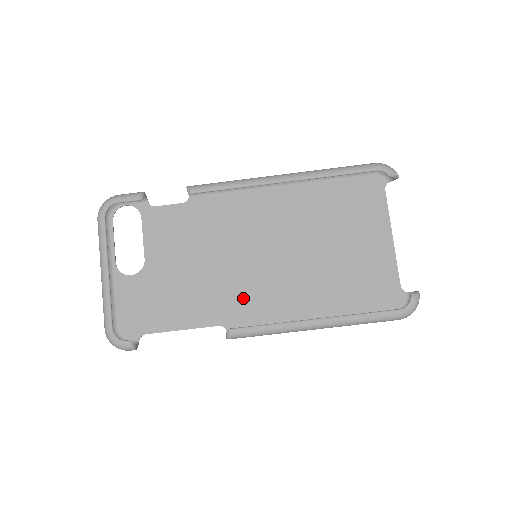
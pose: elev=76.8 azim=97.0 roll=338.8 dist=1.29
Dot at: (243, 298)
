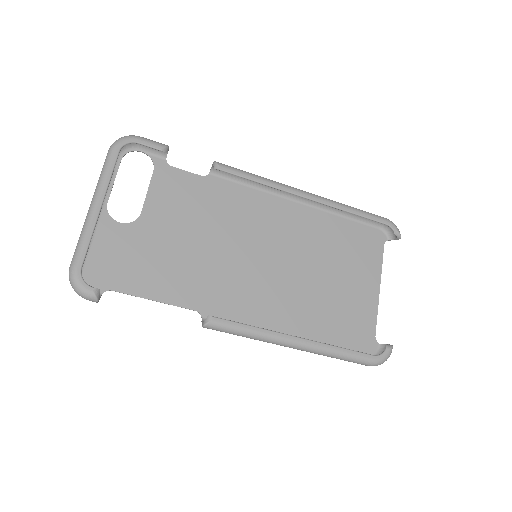
Dot at: (230, 292)
